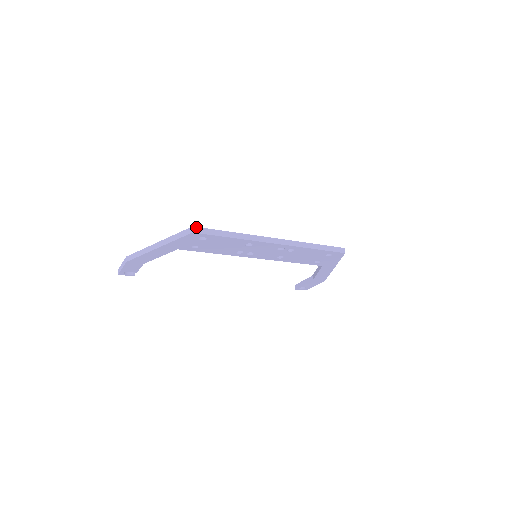
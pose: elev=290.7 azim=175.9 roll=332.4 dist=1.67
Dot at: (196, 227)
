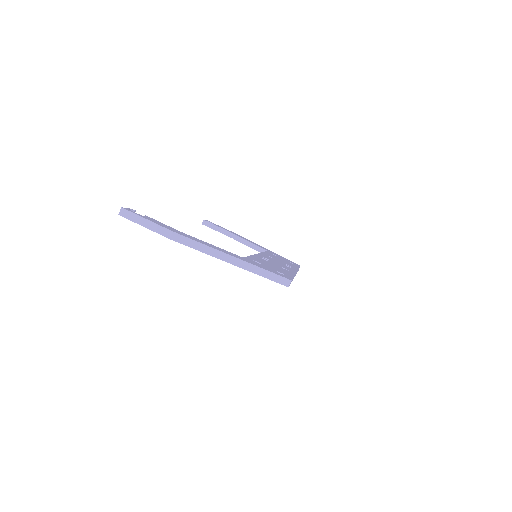
Dot at: occluded
